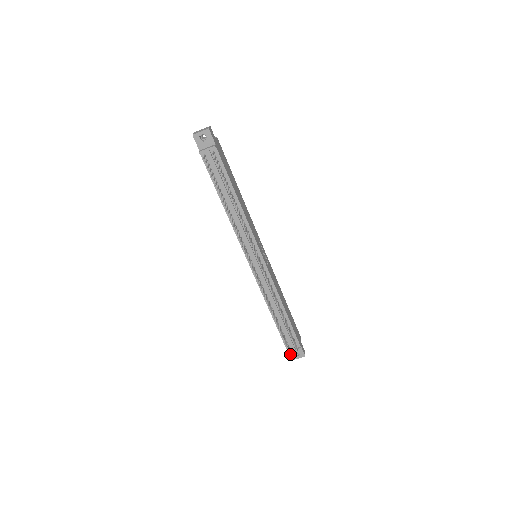
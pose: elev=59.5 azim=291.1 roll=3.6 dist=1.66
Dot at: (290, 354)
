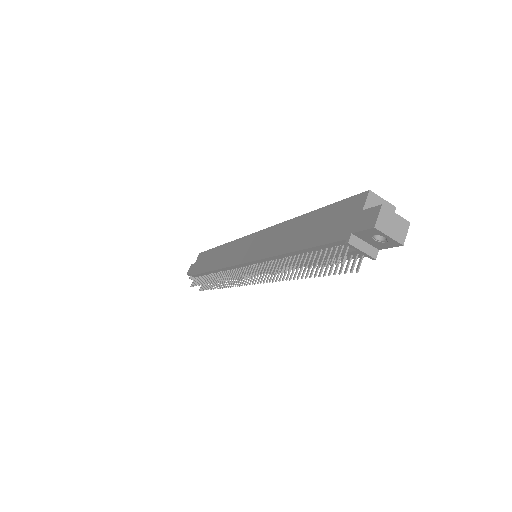
Dot at: (190, 274)
